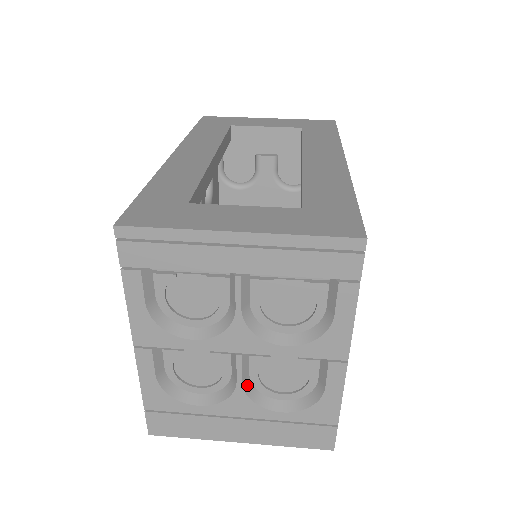
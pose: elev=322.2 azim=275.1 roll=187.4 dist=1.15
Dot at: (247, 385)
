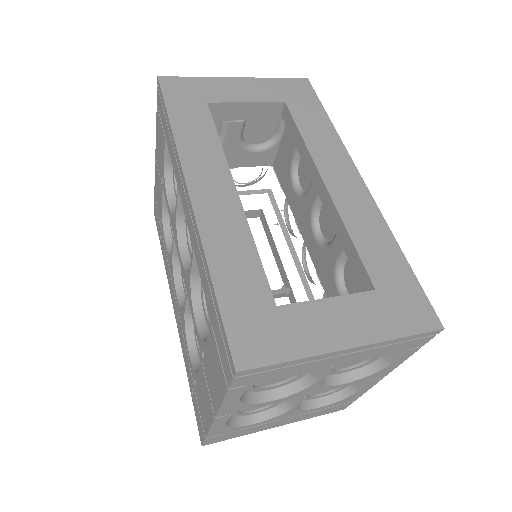
Dot at: occluded
